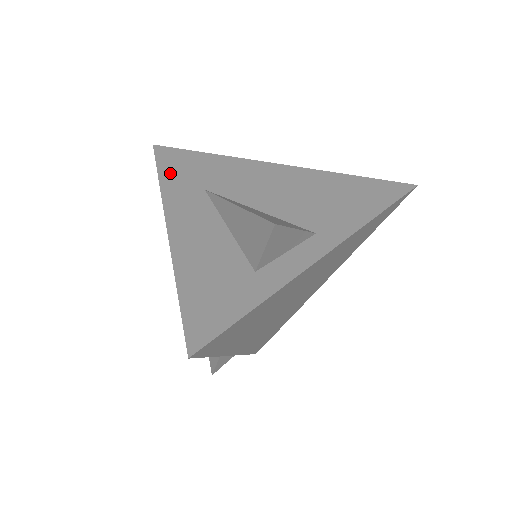
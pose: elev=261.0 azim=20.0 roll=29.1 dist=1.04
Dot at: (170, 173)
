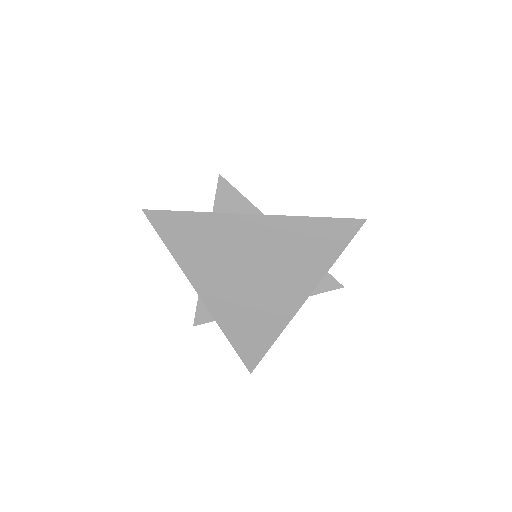
Dot at: occluded
